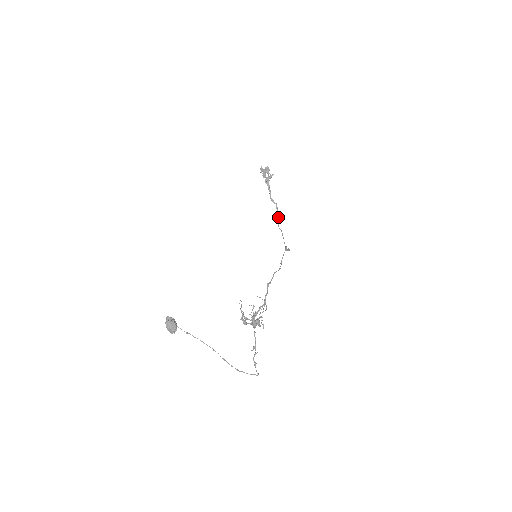
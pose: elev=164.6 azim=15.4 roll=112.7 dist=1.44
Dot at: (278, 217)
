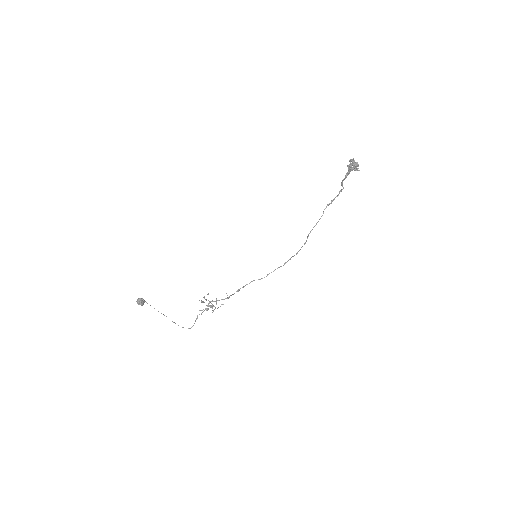
Dot at: (334, 199)
